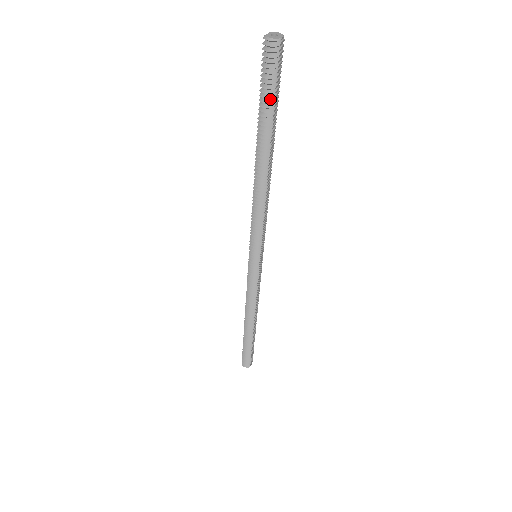
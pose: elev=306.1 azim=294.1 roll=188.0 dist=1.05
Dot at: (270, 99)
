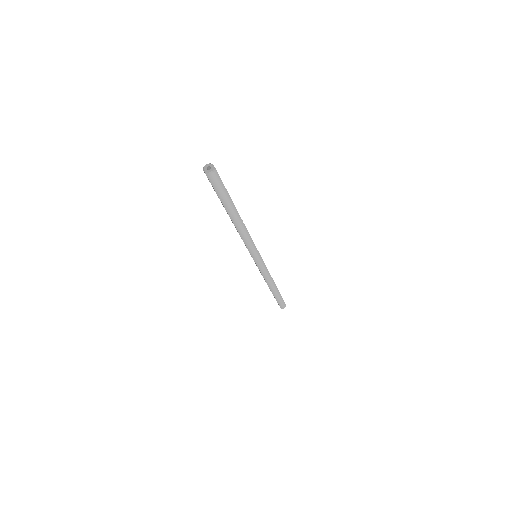
Dot at: (224, 192)
